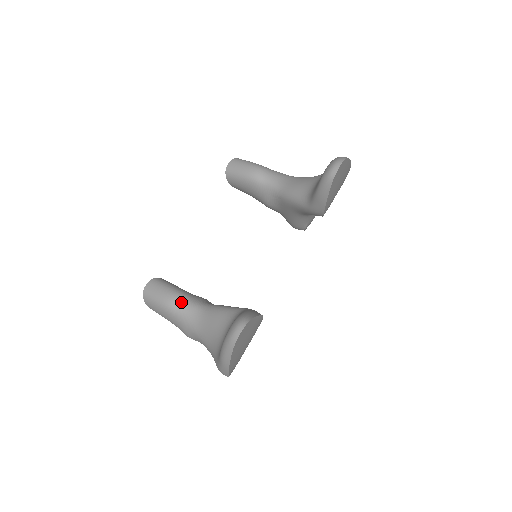
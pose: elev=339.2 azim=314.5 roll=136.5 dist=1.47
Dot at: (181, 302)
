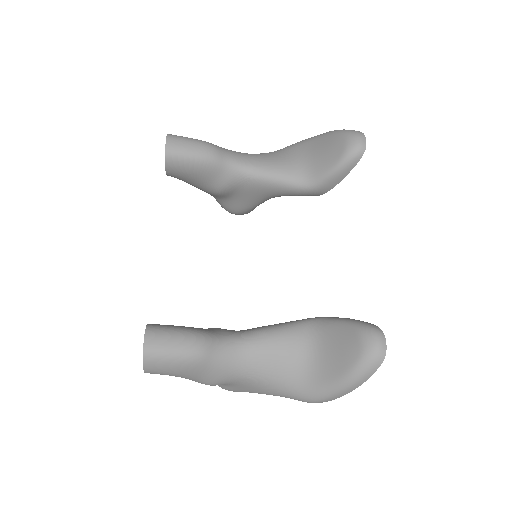
Dot at: (214, 344)
